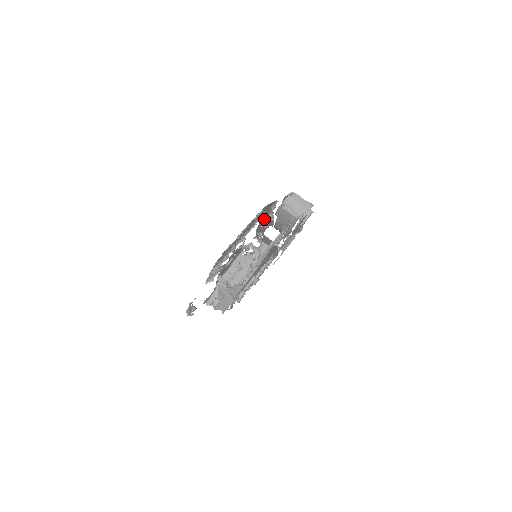
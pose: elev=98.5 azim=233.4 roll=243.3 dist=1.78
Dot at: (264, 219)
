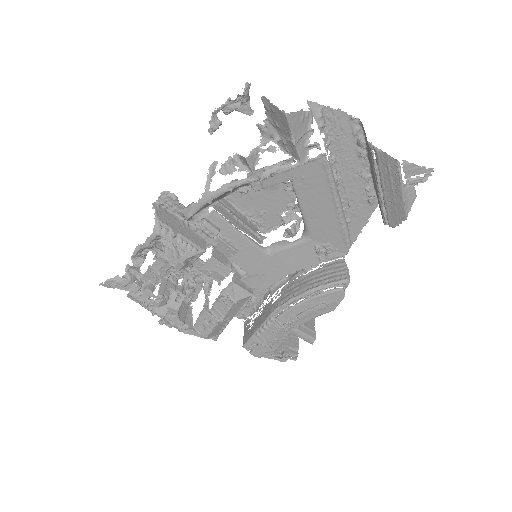
Dot at: occluded
